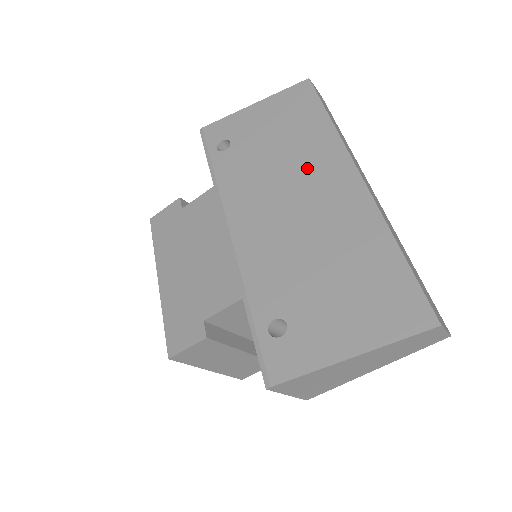
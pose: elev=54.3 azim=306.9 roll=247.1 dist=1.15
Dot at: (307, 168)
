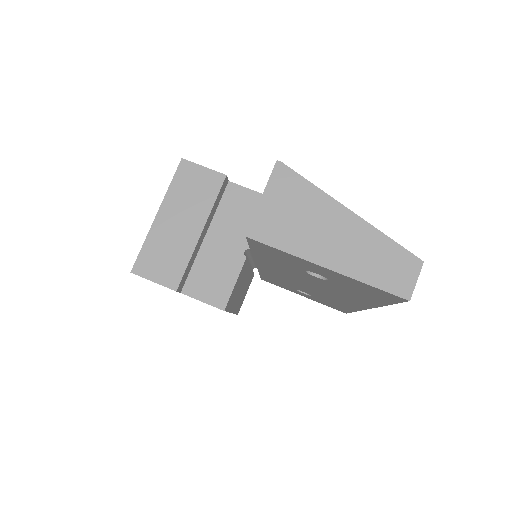
Dot at: occluded
